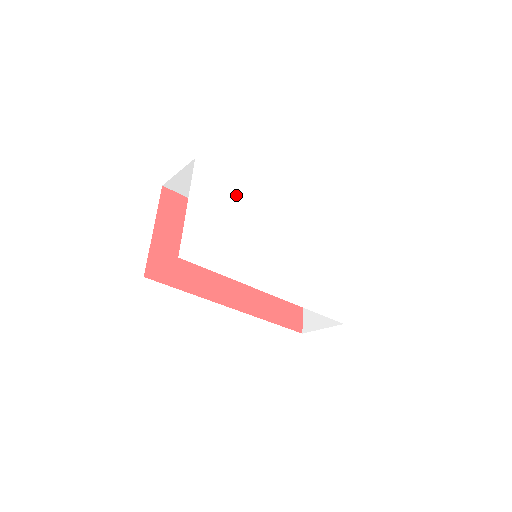
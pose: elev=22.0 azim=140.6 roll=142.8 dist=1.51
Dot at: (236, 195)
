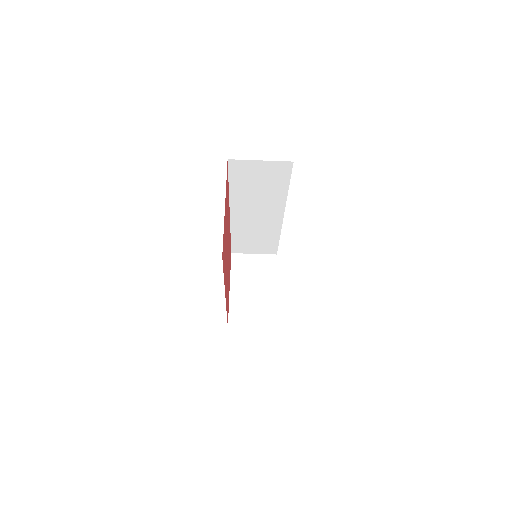
Dot at: occluded
